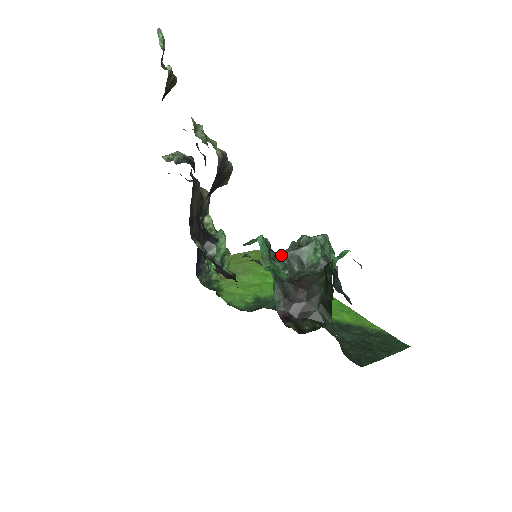
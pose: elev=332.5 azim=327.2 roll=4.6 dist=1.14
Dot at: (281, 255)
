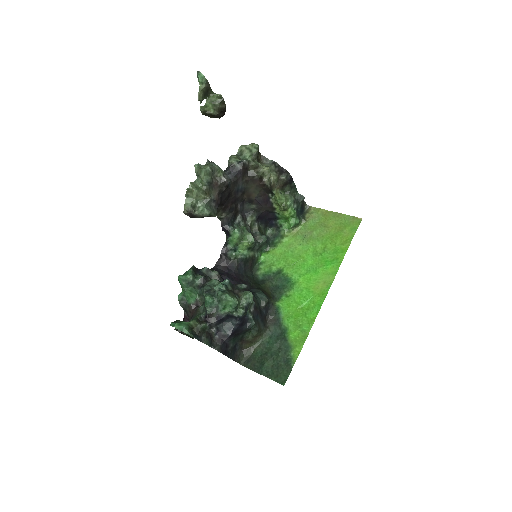
Dot at: (201, 287)
